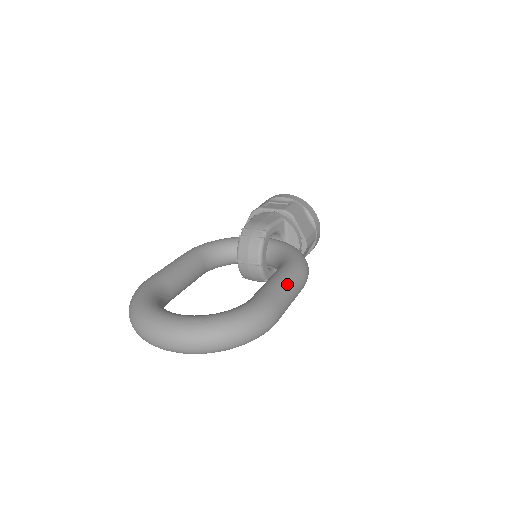
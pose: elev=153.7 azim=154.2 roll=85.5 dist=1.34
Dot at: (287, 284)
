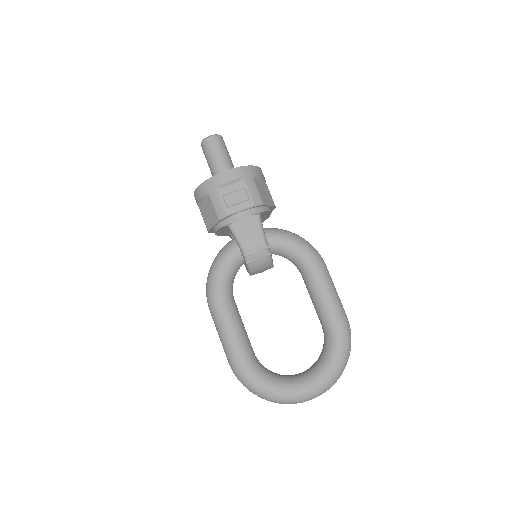
Dot at: (334, 291)
